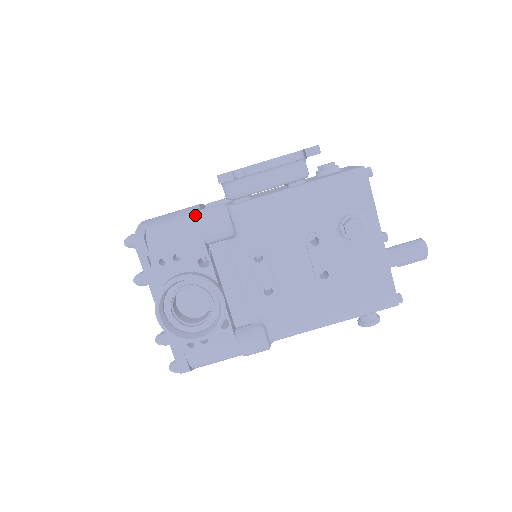
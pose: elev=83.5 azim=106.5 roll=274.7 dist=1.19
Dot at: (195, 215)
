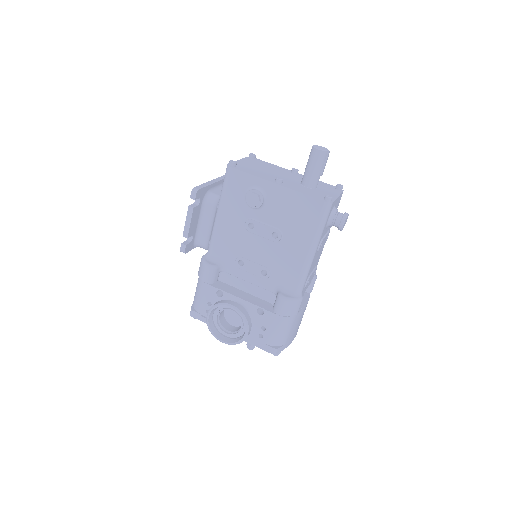
Dot at: occluded
